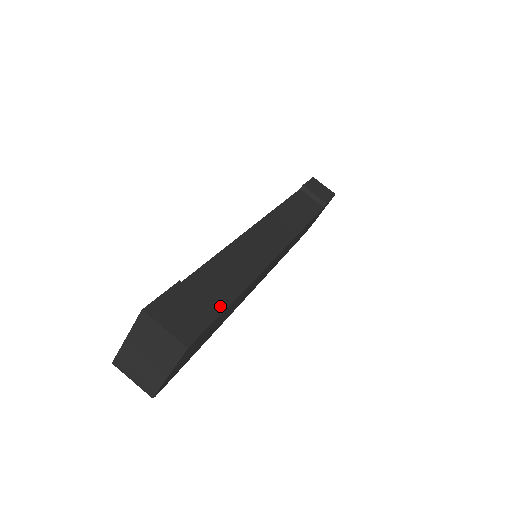
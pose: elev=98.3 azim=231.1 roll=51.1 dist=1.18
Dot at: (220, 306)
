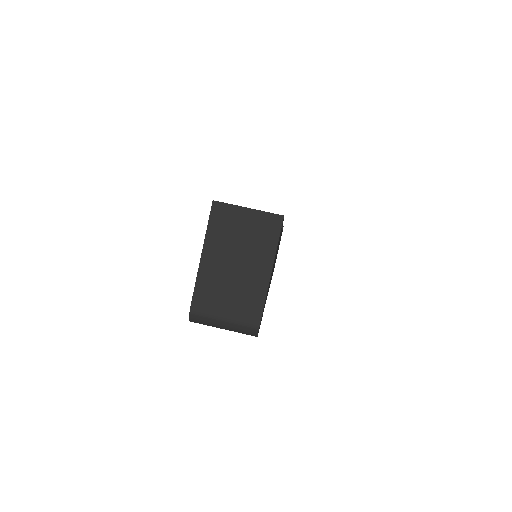
Dot at: occluded
